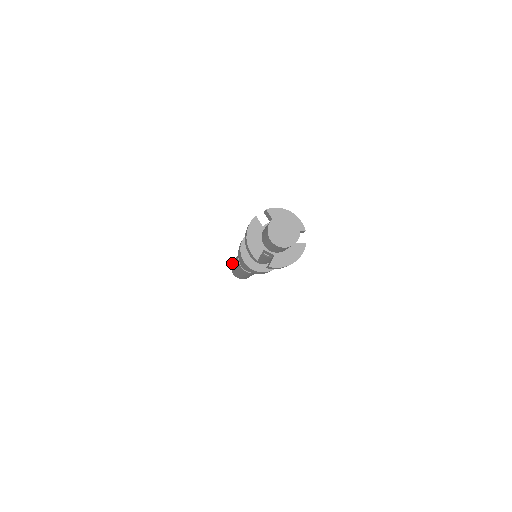
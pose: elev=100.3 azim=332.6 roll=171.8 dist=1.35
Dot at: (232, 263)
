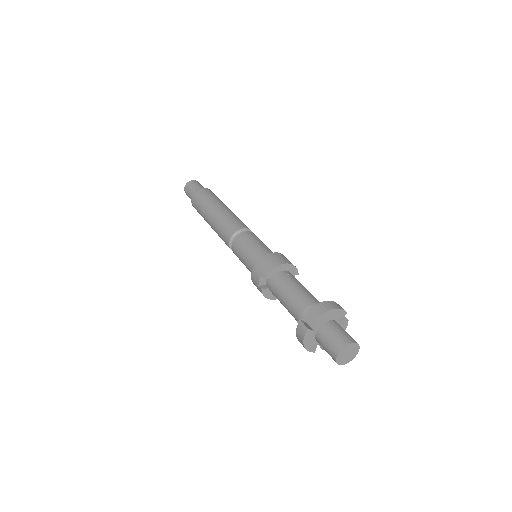
Dot at: (194, 205)
